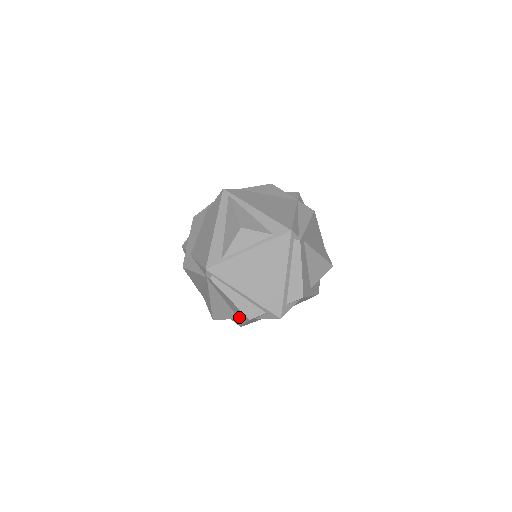
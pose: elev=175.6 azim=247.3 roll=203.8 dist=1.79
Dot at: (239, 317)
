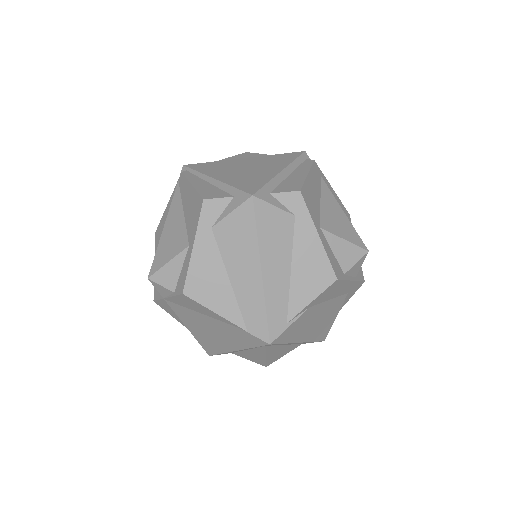
Dot at: (190, 235)
